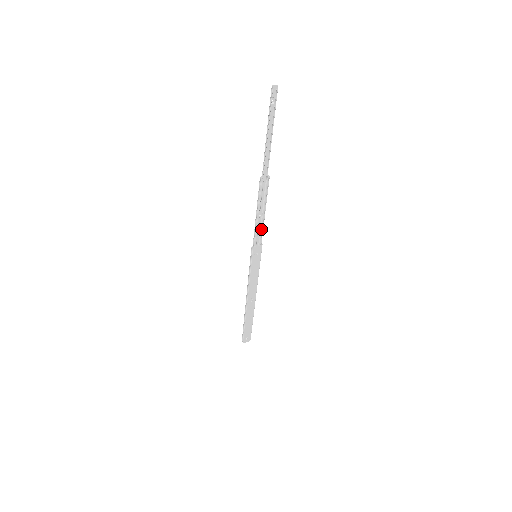
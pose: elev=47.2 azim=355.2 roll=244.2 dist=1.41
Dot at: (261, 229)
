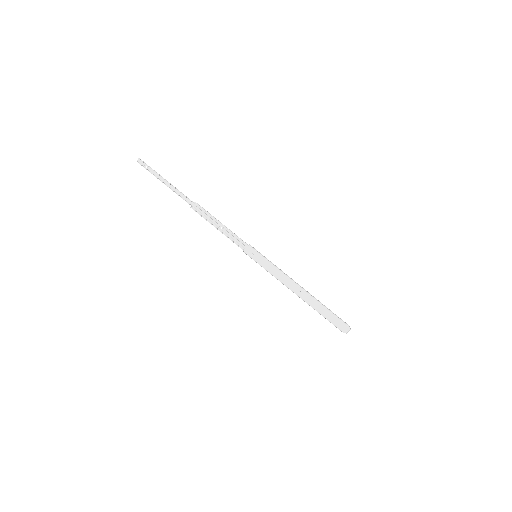
Dot at: (234, 236)
